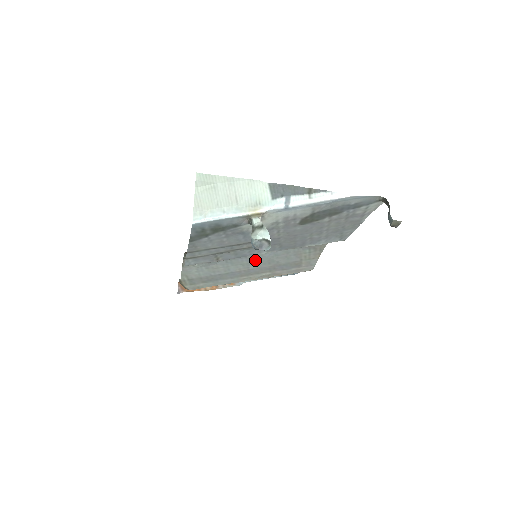
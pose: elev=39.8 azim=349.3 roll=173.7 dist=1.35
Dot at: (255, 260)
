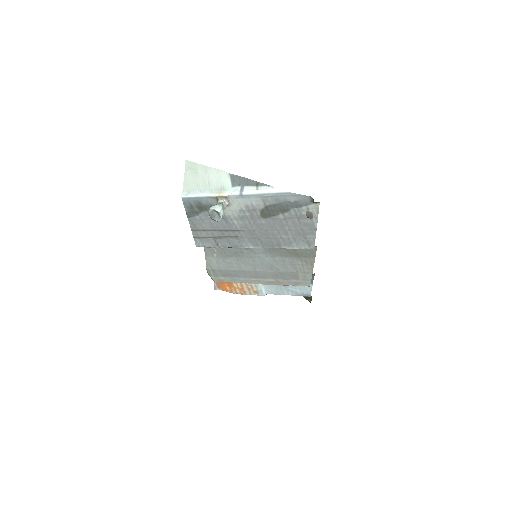
Dot at: (259, 262)
